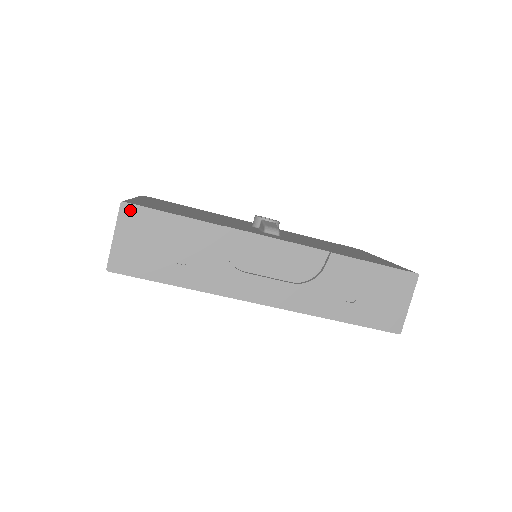
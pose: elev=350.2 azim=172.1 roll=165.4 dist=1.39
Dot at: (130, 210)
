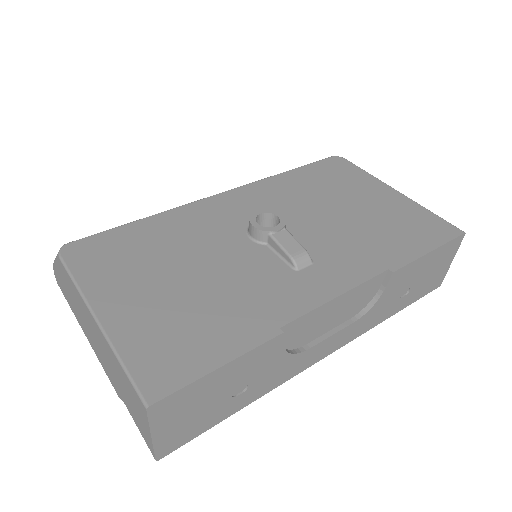
Dot at: (162, 405)
